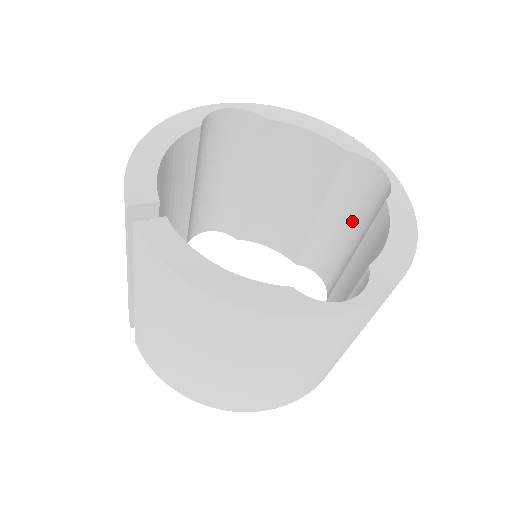
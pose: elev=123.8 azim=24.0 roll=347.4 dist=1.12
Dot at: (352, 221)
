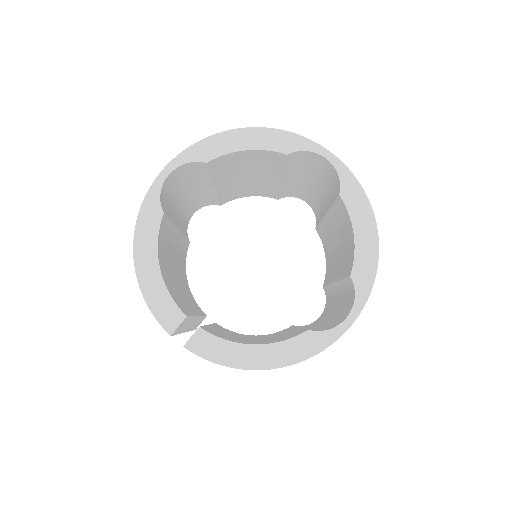
Dot at: (313, 178)
